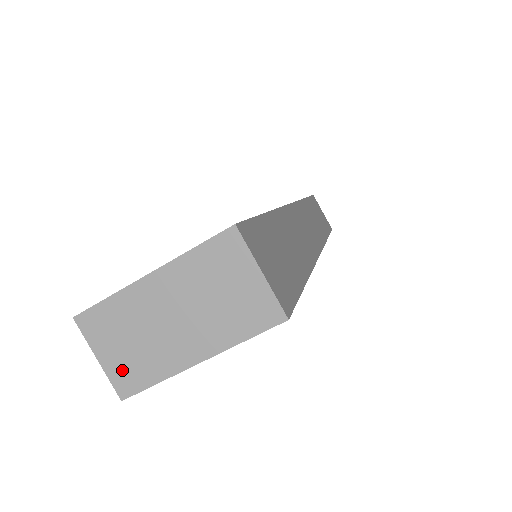
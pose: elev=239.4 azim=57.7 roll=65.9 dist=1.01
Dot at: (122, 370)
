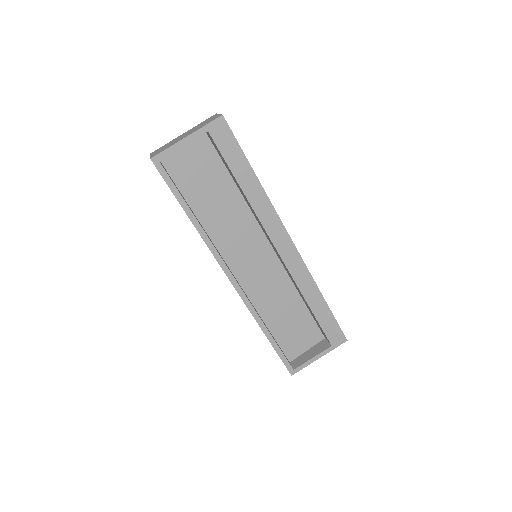
Dot at: (157, 153)
